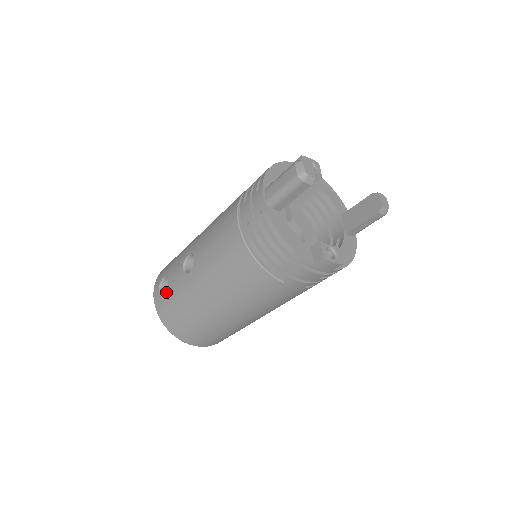
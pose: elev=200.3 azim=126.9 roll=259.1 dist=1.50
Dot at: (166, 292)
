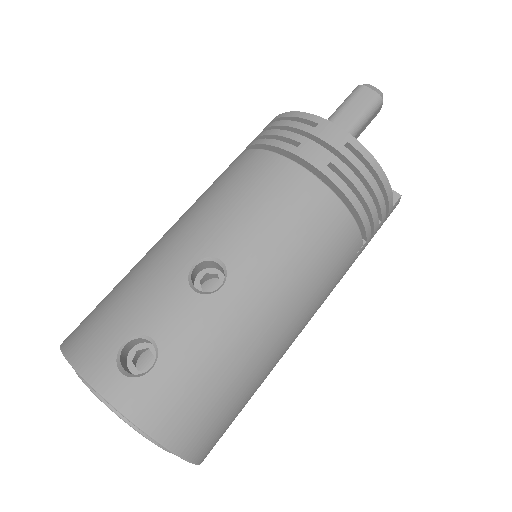
Dot at: (158, 360)
